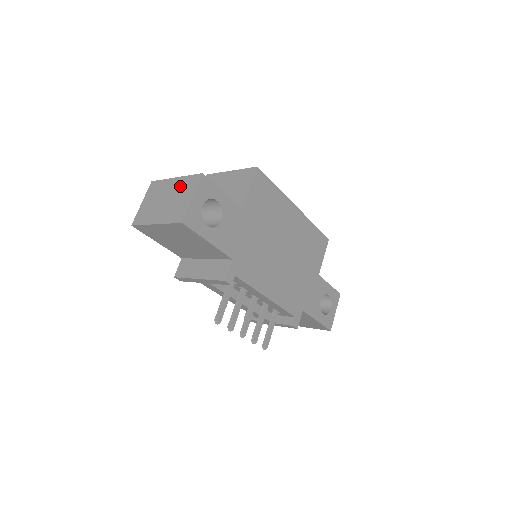
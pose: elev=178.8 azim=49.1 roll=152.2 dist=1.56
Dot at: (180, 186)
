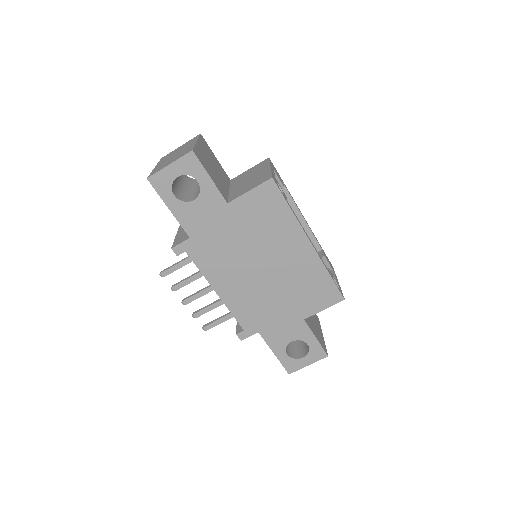
Dot at: (185, 150)
